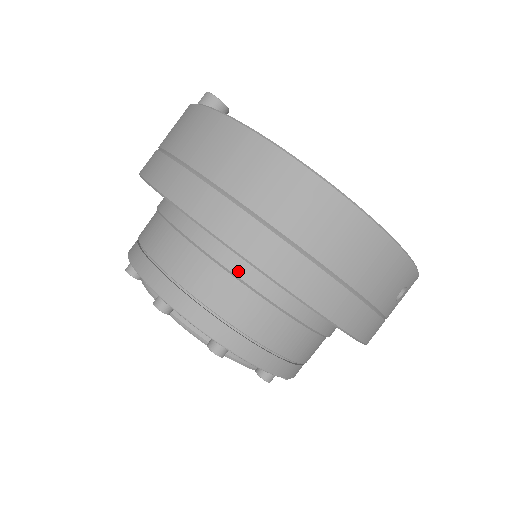
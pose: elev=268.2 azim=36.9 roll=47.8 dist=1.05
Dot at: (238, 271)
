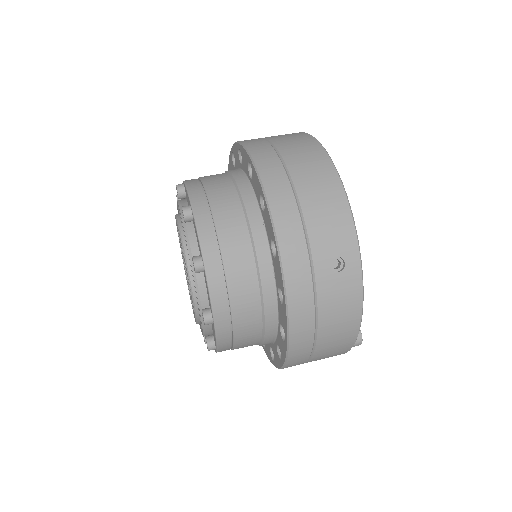
Dot at: (238, 179)
